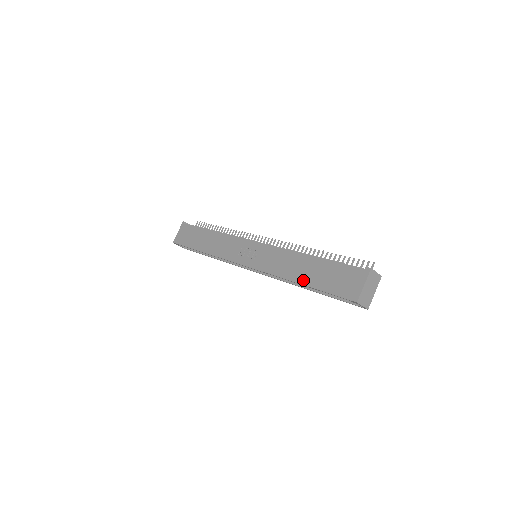
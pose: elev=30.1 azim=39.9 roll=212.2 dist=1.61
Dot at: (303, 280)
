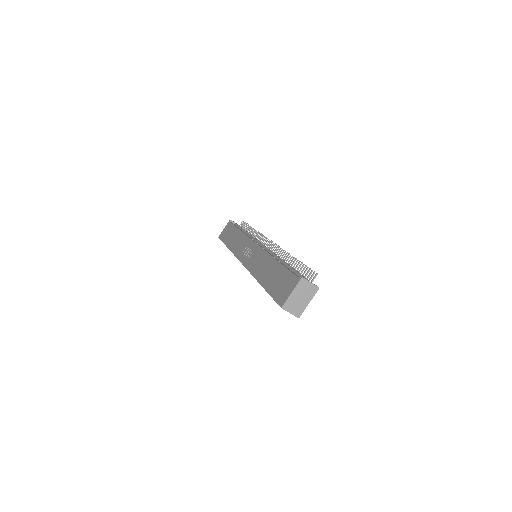
Dot at: (263, 281)
